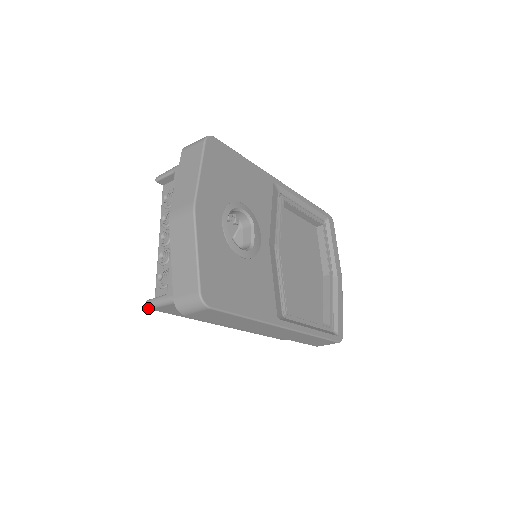
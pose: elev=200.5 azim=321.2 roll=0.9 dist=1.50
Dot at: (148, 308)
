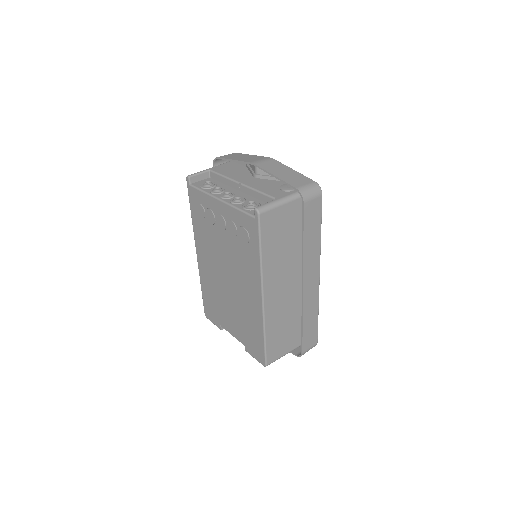
Dot at: (259, 212)
